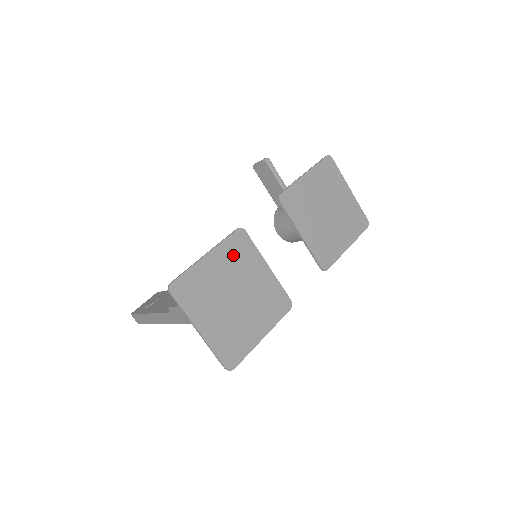
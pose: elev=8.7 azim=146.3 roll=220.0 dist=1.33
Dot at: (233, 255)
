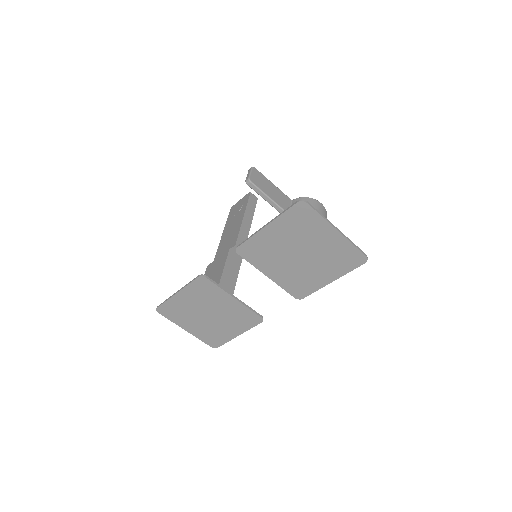
Dot at: (199, 293)
